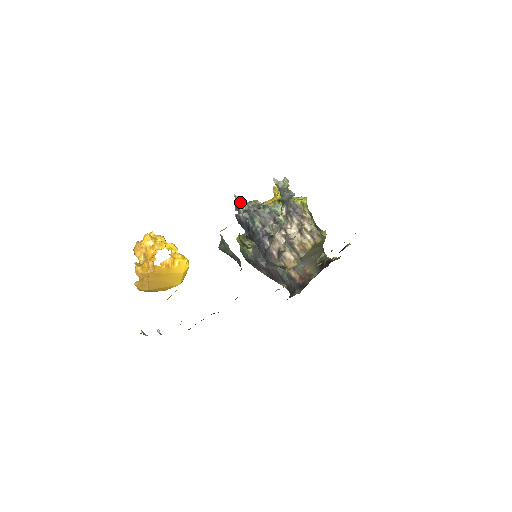
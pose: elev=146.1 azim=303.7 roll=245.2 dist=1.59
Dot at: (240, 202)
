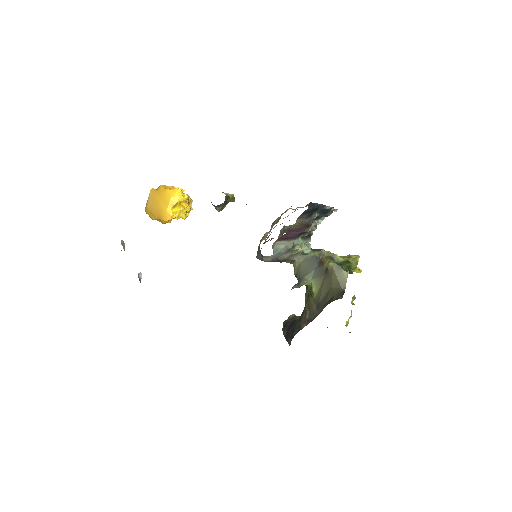
Dot at: occluded
